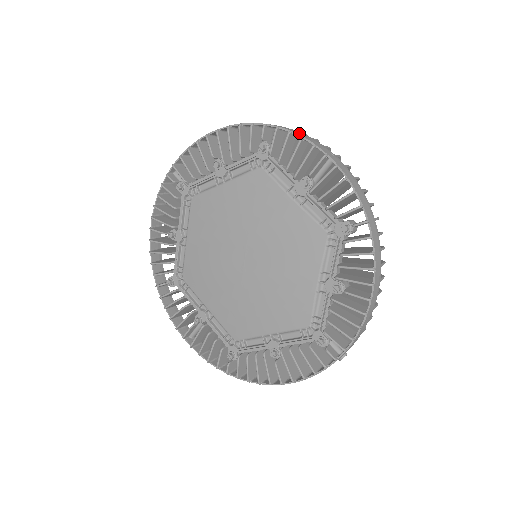
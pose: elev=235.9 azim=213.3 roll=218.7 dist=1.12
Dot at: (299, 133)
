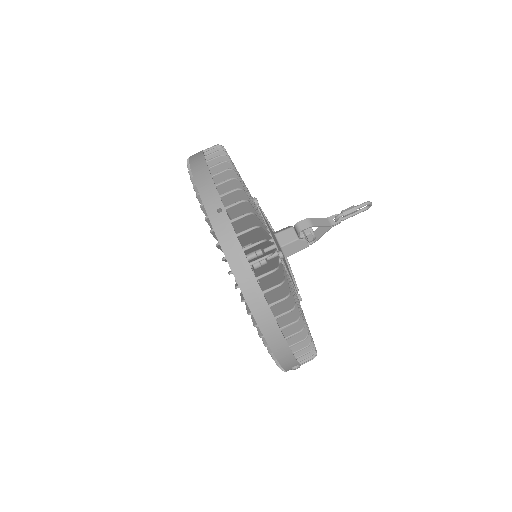
Dot at: (202, 183)
